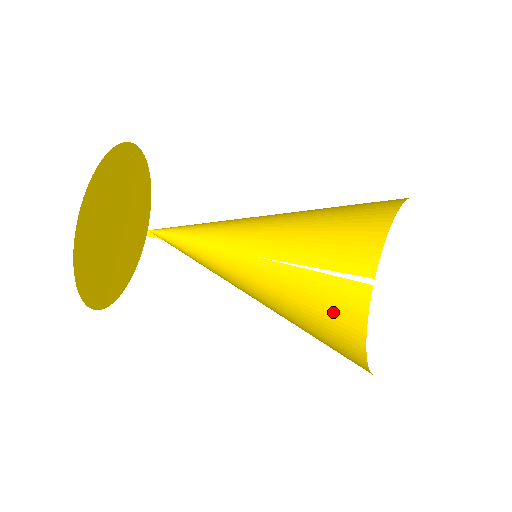
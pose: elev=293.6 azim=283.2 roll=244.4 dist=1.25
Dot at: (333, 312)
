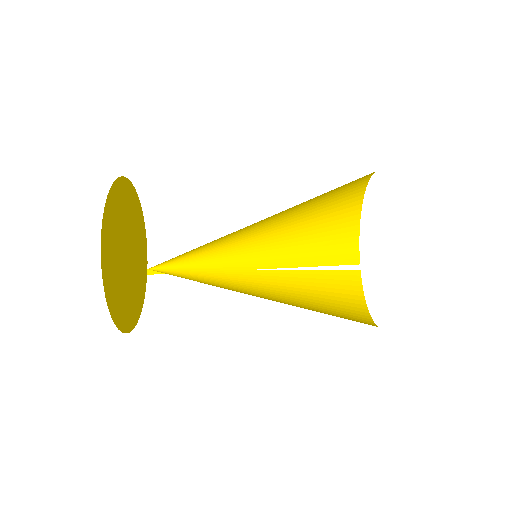
Dot at: (333, 299)
